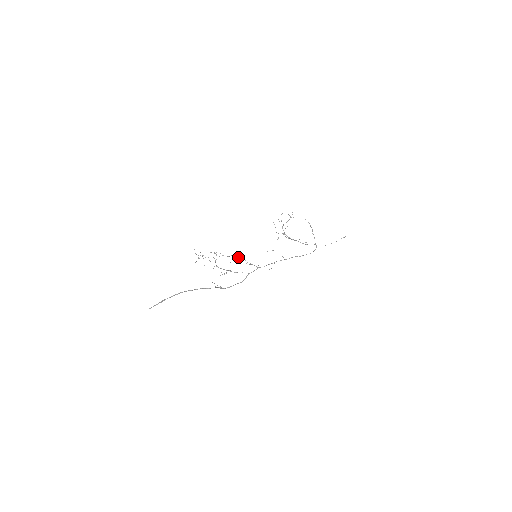
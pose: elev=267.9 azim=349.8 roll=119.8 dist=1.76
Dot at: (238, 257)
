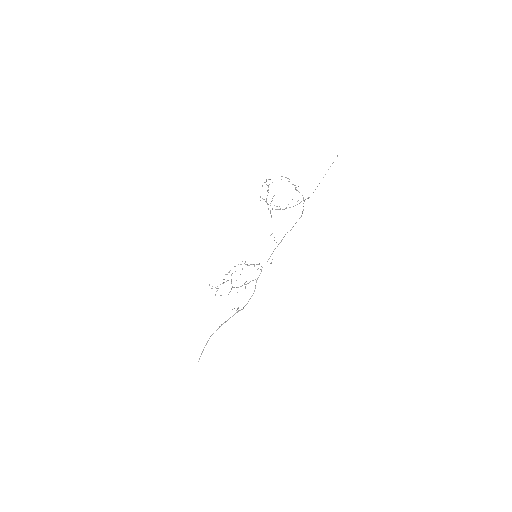
Dot at: occluded
